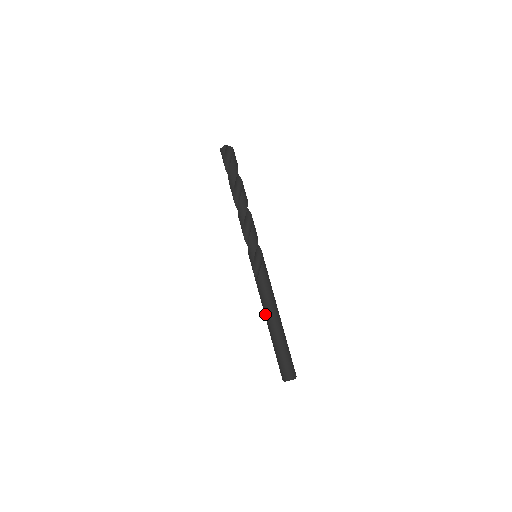
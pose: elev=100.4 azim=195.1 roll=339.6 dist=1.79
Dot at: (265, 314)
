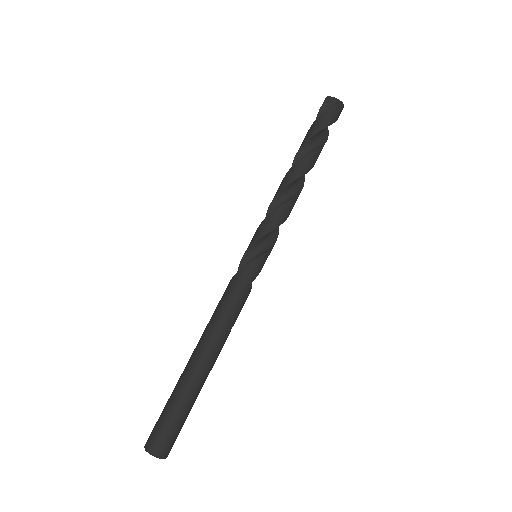
Dot at: occluded
